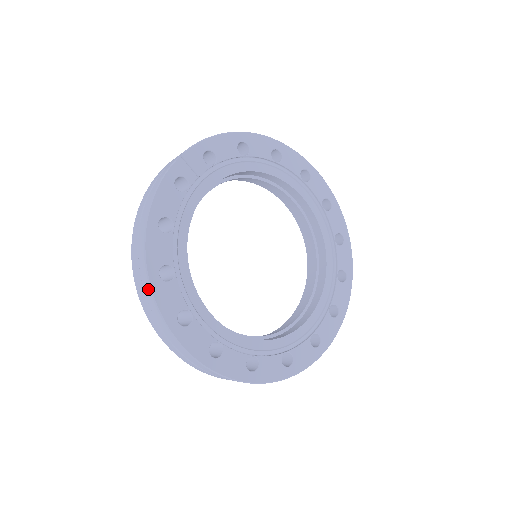
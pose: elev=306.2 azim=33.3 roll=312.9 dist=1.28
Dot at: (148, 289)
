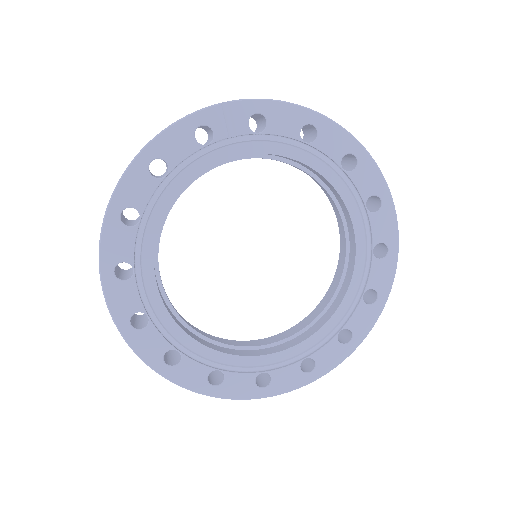
Dot at: (103, 221)
